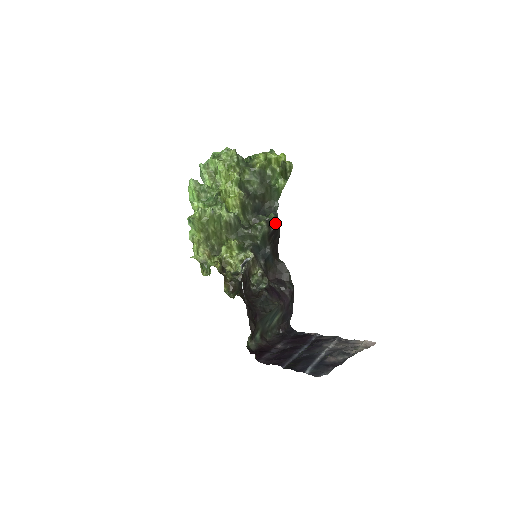
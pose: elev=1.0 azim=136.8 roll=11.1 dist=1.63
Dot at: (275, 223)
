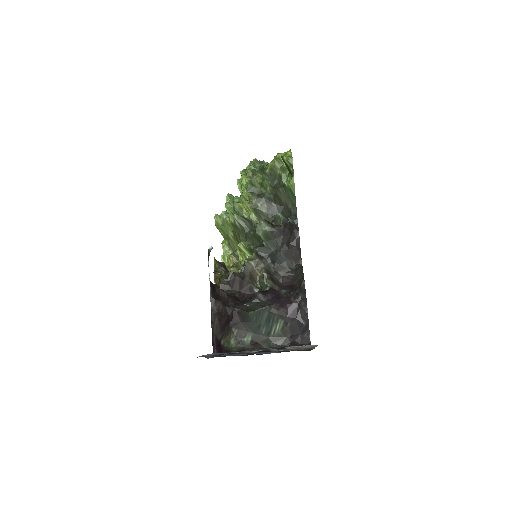
Dot at: (282, 222)
